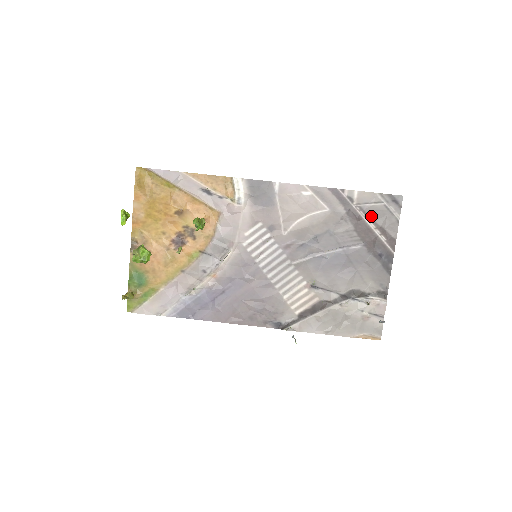
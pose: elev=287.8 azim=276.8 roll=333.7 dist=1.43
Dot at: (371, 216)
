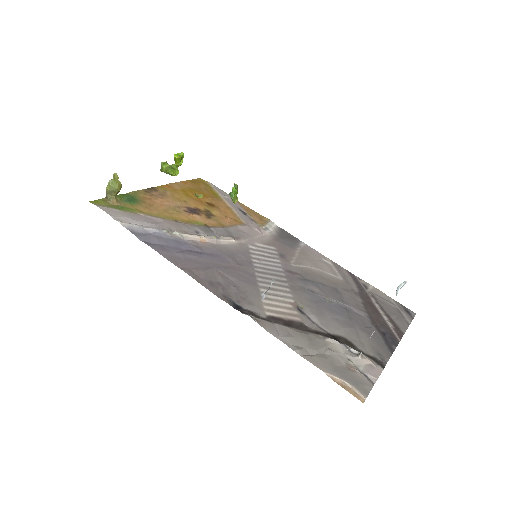
Dot at: (382, 306)
